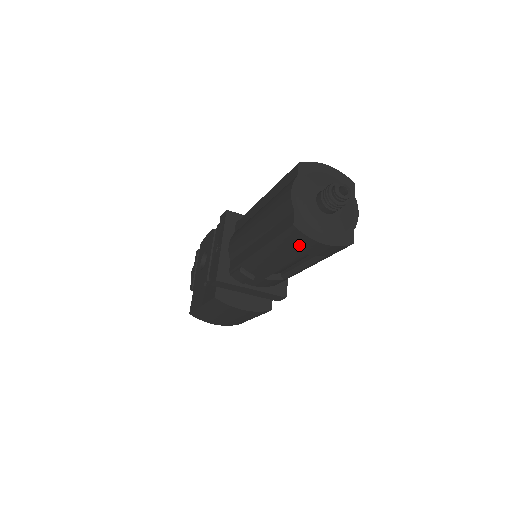
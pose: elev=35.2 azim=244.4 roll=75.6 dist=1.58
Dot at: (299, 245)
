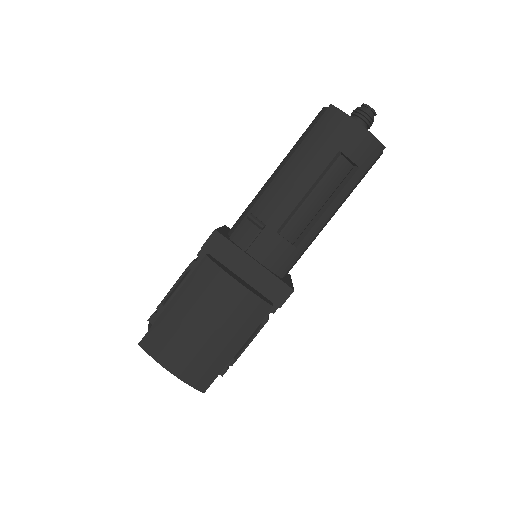
Dot at: (333, 132)
